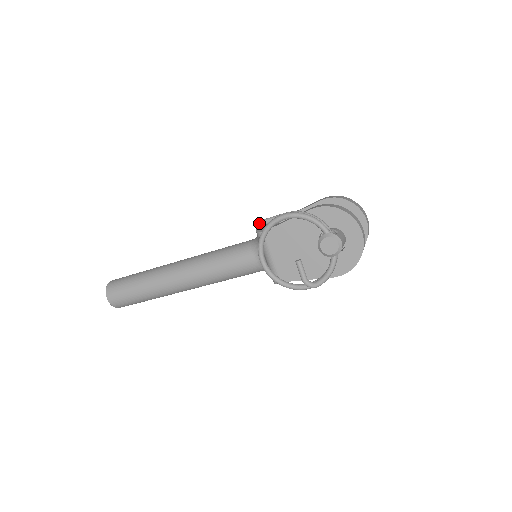
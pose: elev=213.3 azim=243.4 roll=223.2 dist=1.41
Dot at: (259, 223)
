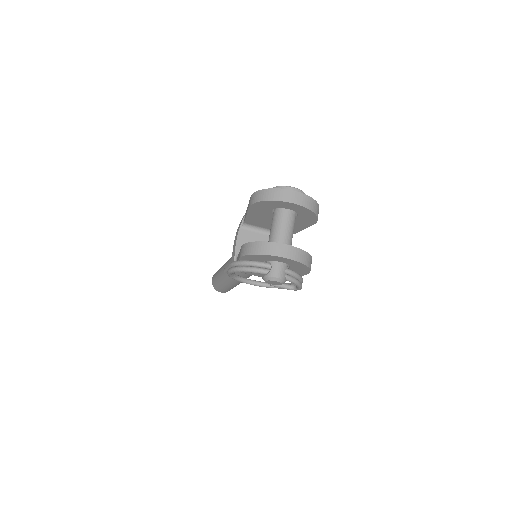
Dot at: occluded
